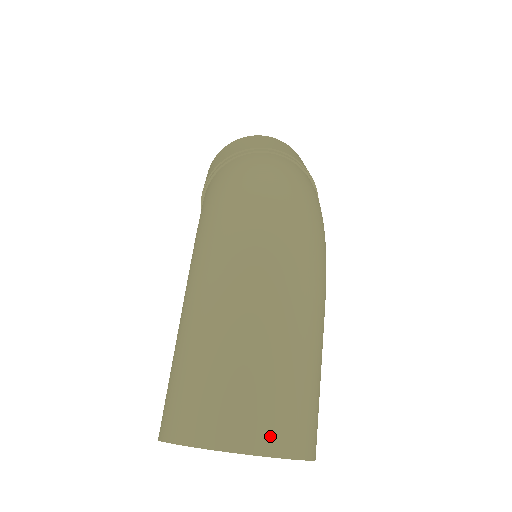
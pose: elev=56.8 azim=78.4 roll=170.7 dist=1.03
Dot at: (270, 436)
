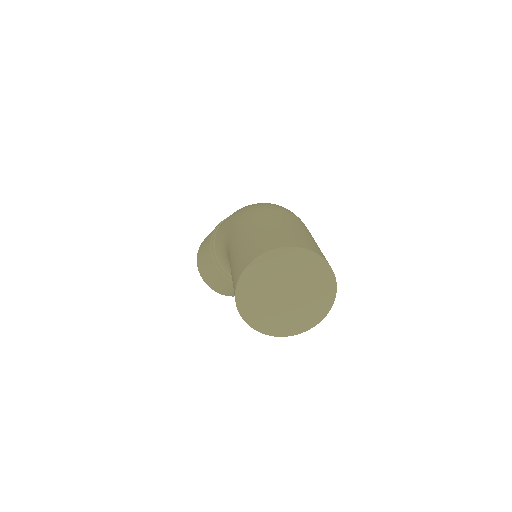
Dot at: (318, 252)
